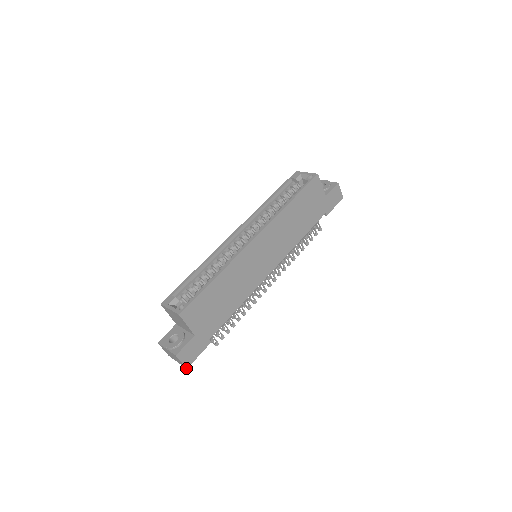
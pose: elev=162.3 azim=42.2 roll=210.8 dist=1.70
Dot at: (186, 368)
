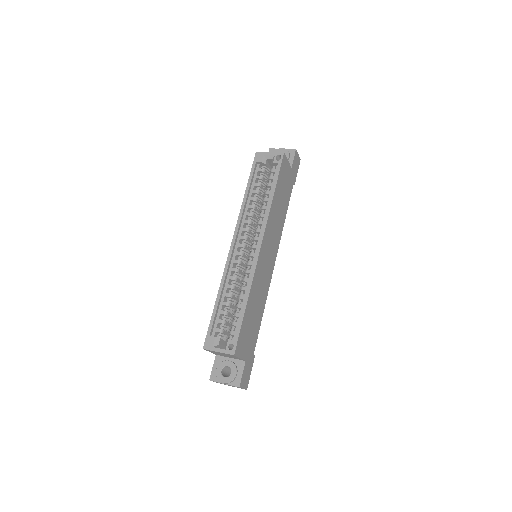
Dot at: occluded
